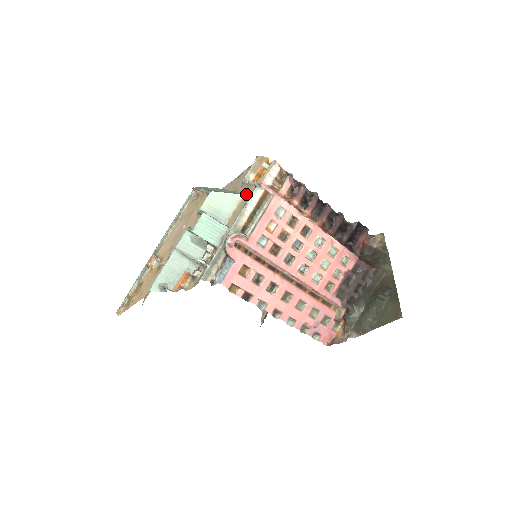
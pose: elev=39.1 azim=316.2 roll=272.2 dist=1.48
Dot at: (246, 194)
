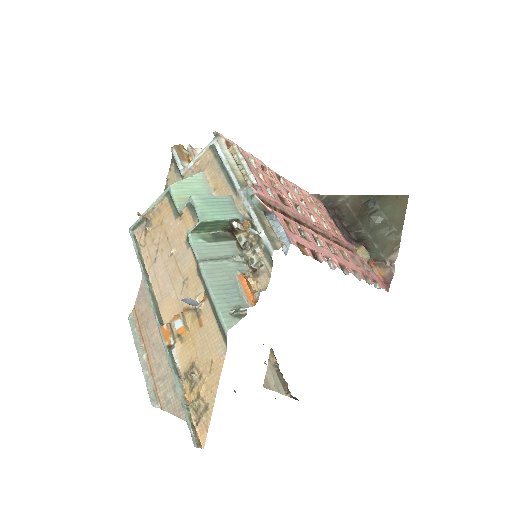
Dot at: (206, 167)
